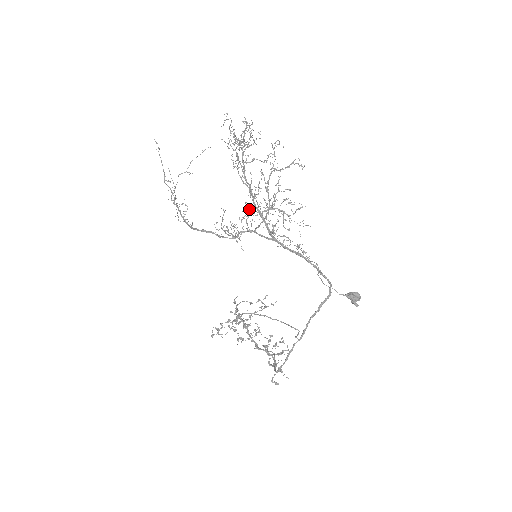
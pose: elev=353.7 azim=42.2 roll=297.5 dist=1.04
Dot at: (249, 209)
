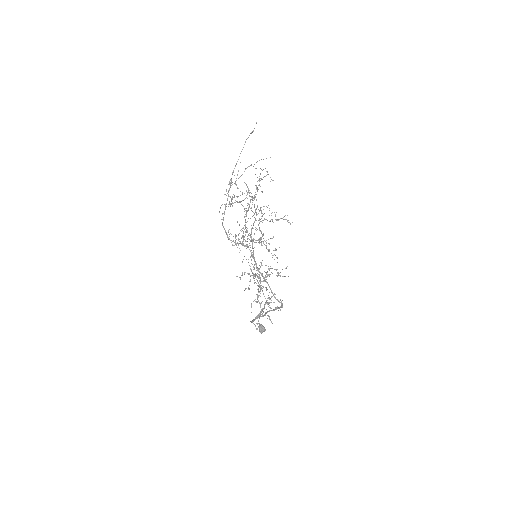
Dot at: occluded
